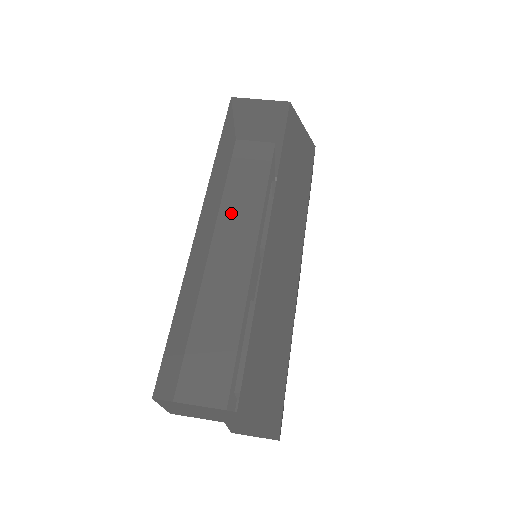
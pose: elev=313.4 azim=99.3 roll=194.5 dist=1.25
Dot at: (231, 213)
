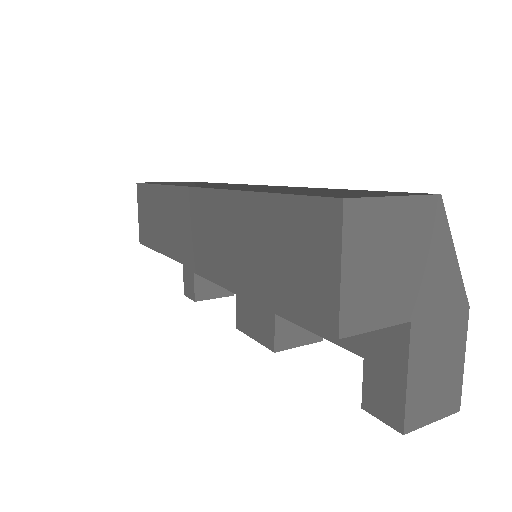
Dot at: occluded
